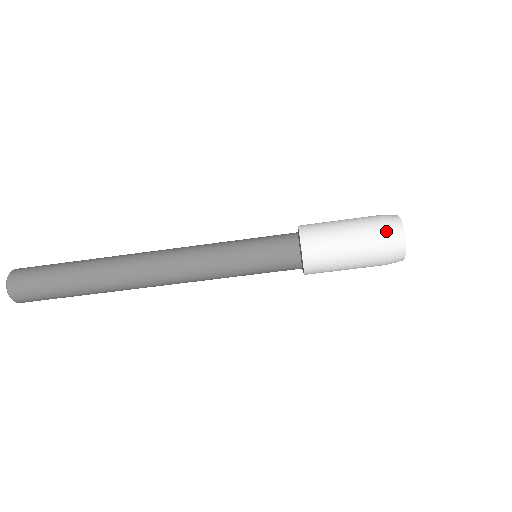
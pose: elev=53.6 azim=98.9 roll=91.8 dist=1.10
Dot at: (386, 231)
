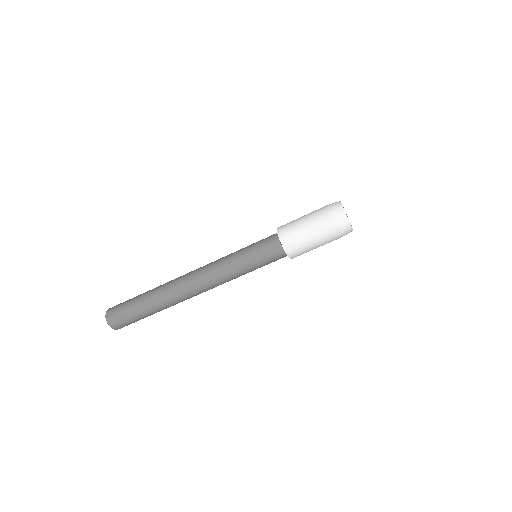
Dot at: occluded
